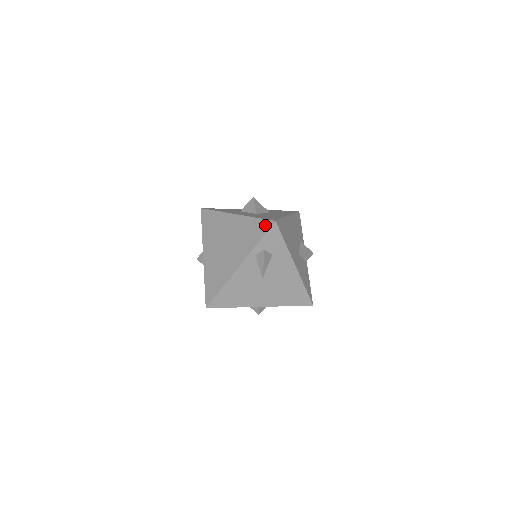
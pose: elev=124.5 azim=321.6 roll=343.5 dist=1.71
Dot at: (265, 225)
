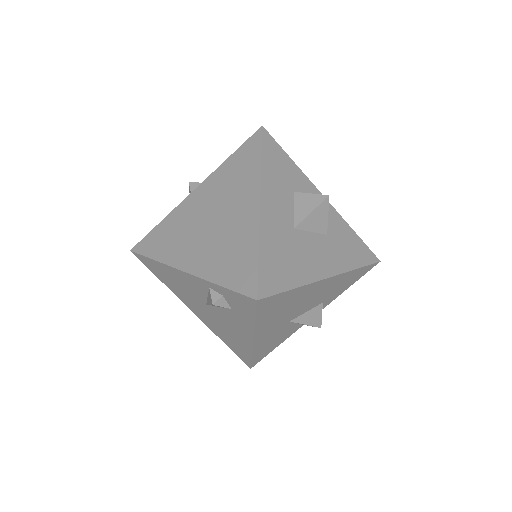
Dot at: (248, 281)
